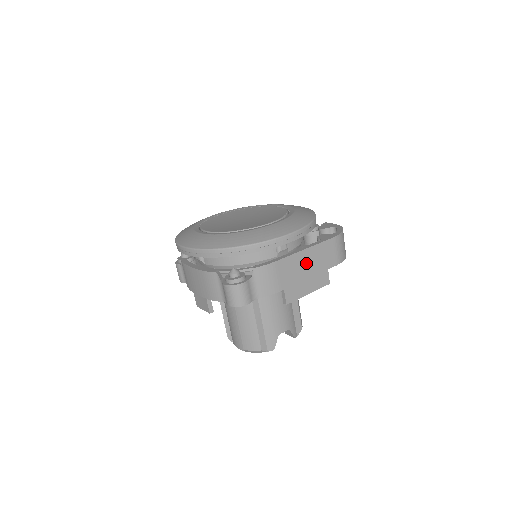
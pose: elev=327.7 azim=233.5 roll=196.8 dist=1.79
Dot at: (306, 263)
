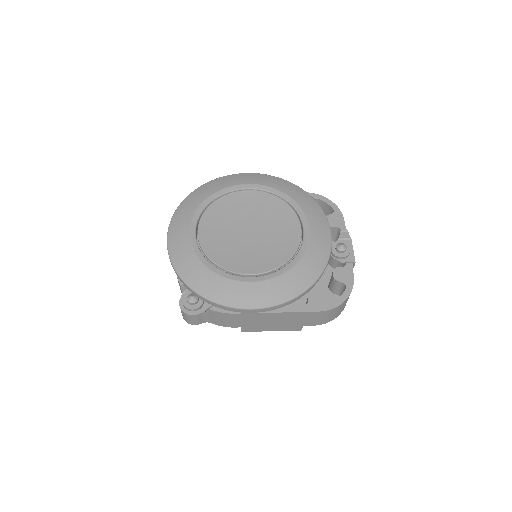
Dot at: (273, 319)
